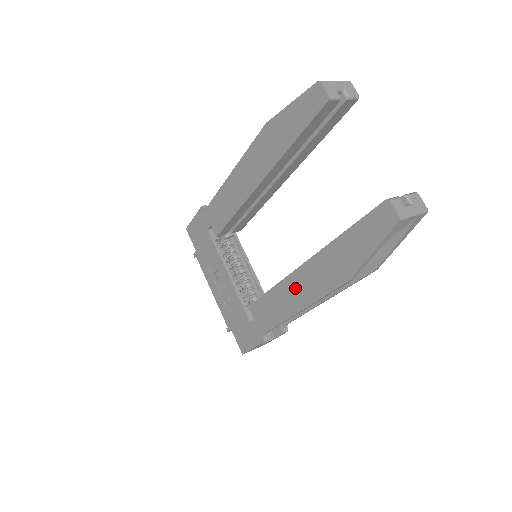
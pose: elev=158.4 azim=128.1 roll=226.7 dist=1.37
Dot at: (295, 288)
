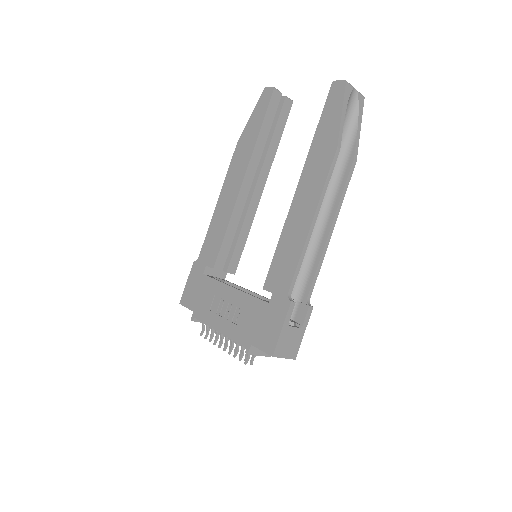
Dot at: (299, 210)
